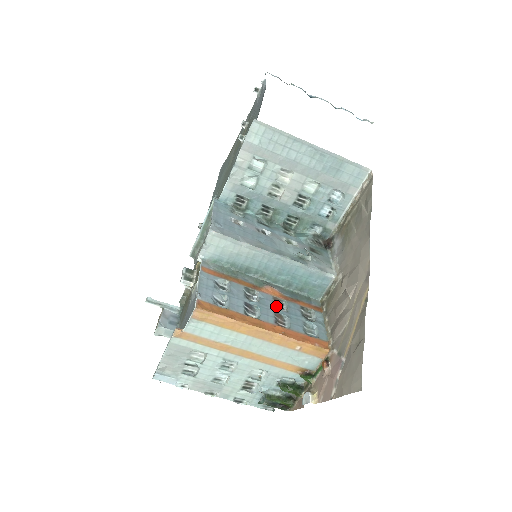
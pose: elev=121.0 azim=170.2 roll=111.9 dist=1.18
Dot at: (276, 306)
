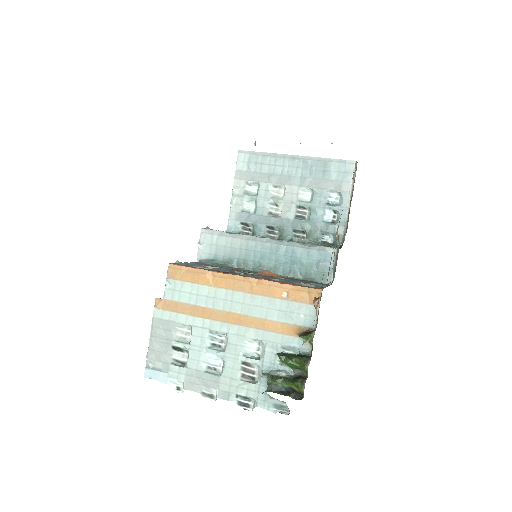
Dot at: occluded
